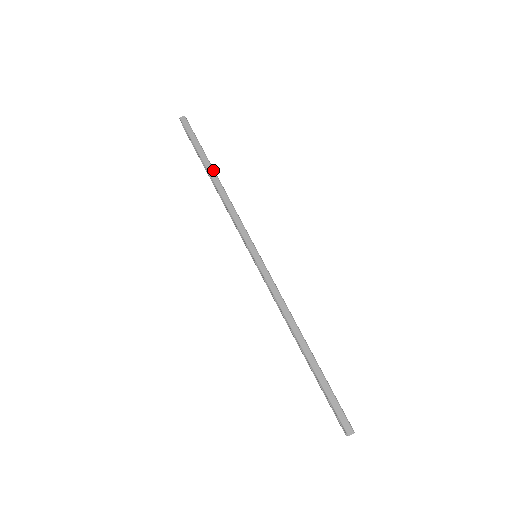
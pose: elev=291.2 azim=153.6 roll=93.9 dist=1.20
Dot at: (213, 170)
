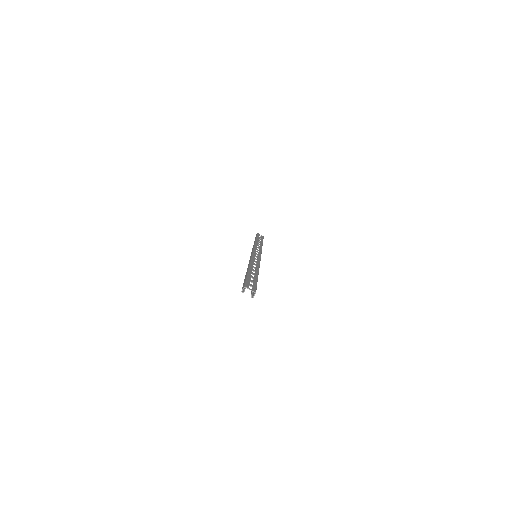
Dot at: (255, 240)
